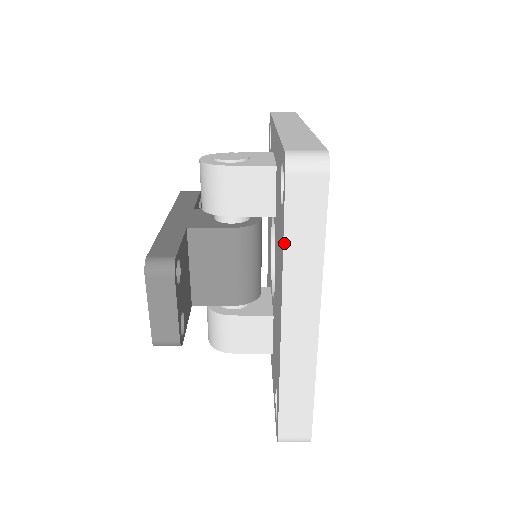
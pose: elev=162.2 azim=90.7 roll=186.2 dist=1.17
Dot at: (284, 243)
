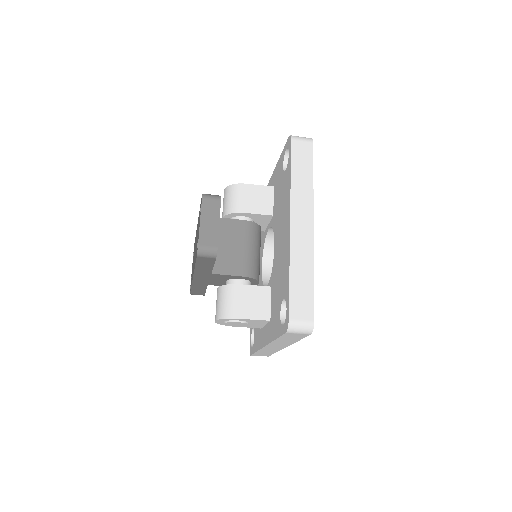
Dot at: (291, 173)
